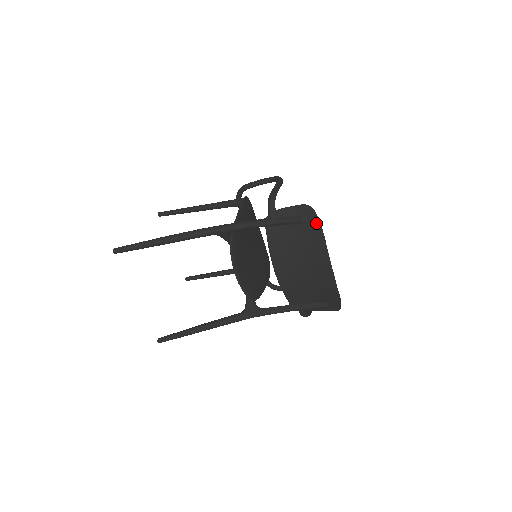
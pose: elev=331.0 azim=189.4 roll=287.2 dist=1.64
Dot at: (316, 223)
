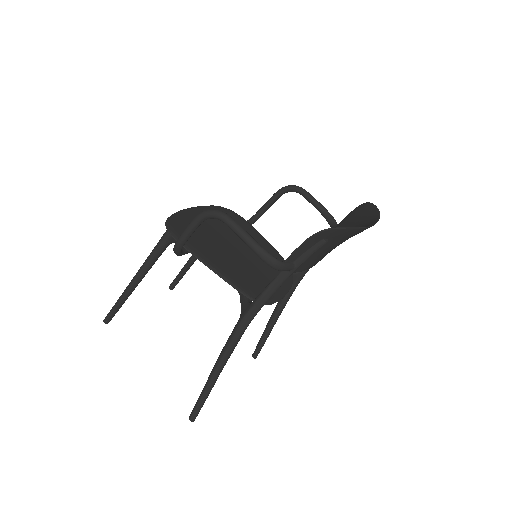
Dot at: (342, 232)
